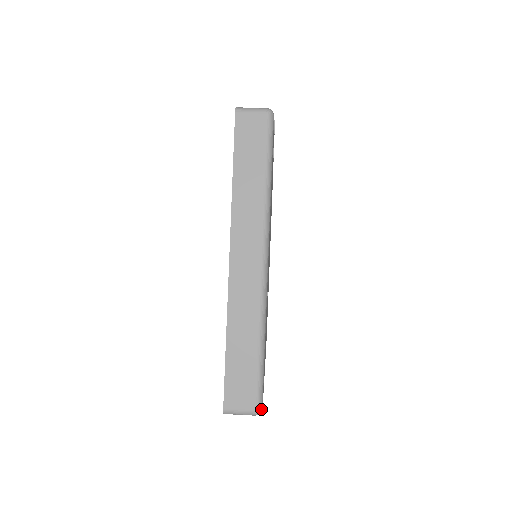
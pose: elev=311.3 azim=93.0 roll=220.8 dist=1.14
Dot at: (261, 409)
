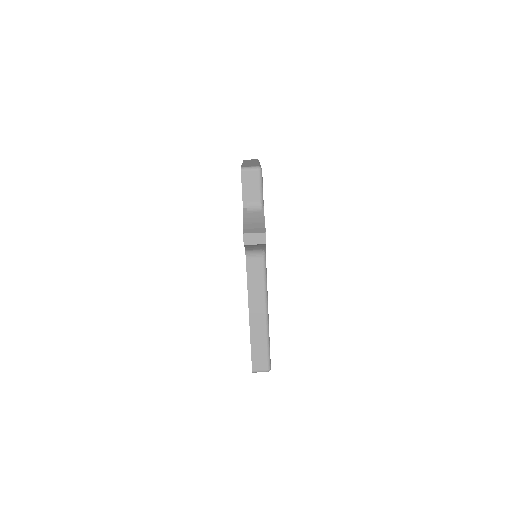
Dot at: occluded
